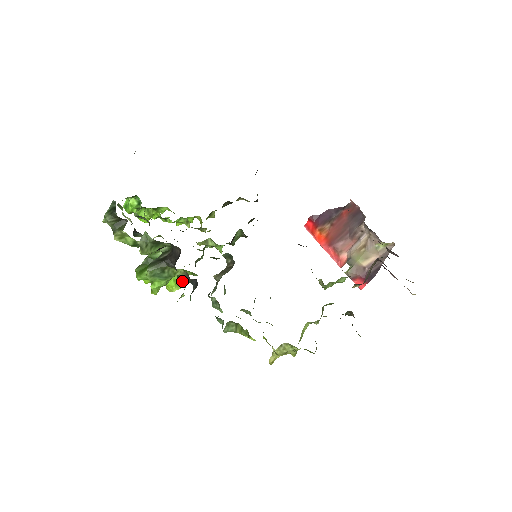
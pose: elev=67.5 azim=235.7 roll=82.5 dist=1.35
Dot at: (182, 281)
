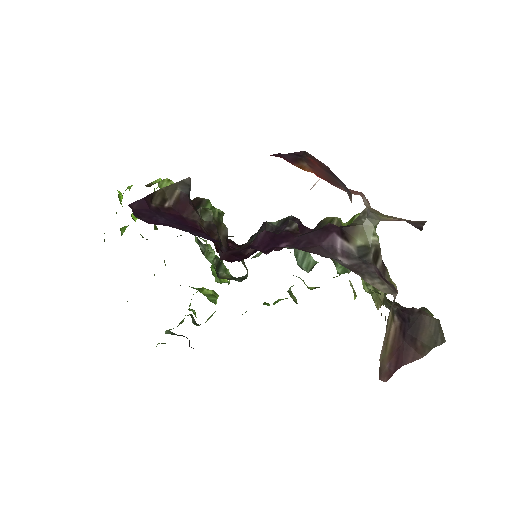
Dot at: occluded
